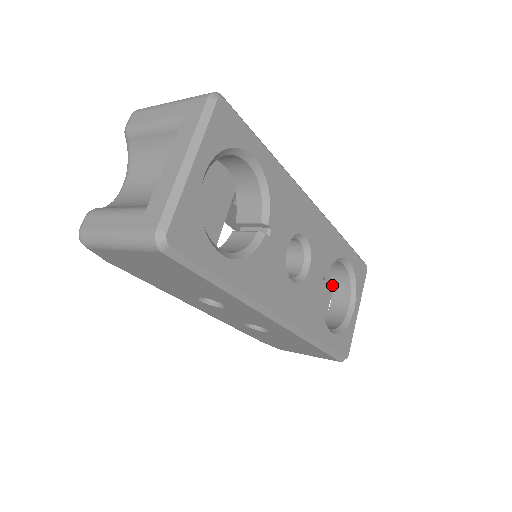
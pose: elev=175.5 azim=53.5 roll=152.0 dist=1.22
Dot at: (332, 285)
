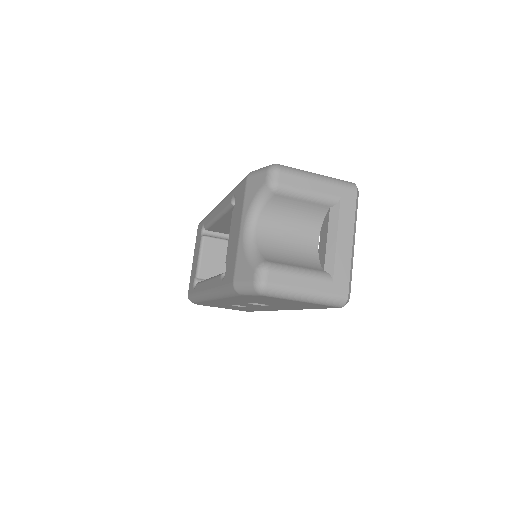
Dot at: occluded
